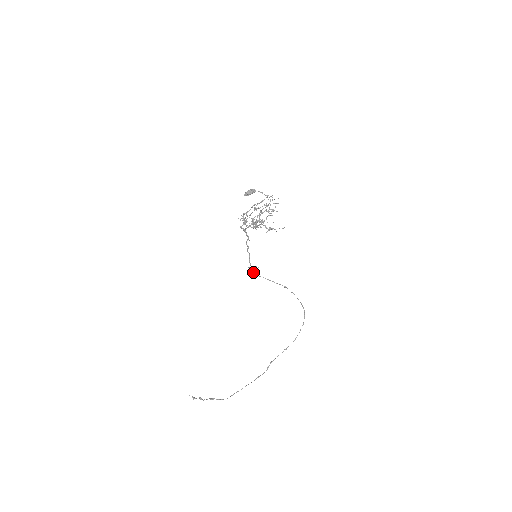
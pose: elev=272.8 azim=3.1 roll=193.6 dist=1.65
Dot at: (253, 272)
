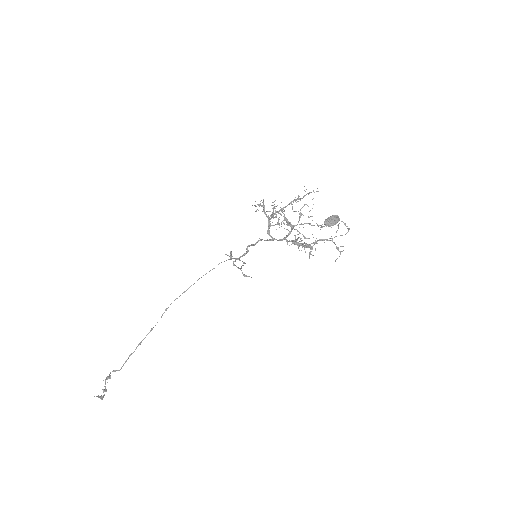
Dot at: (234, 265)
